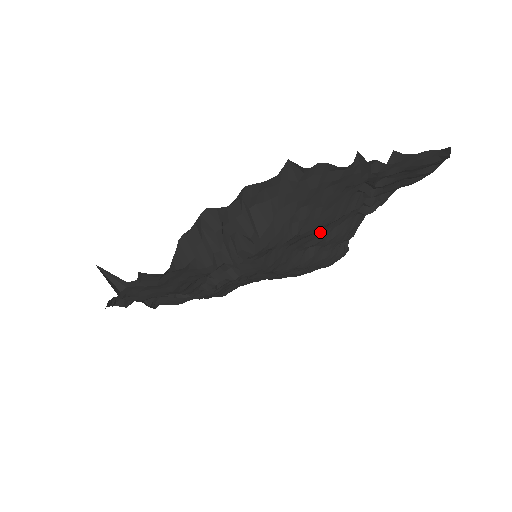
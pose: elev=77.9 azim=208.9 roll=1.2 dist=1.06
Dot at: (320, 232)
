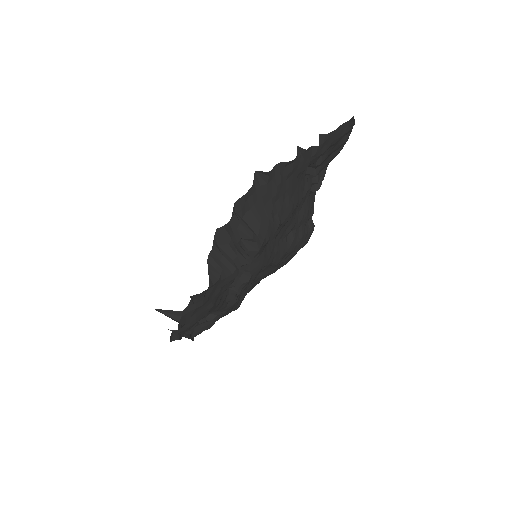
Dot at: (292, 218)
